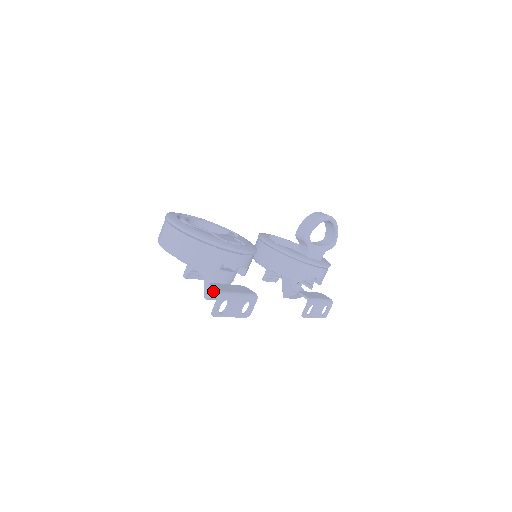
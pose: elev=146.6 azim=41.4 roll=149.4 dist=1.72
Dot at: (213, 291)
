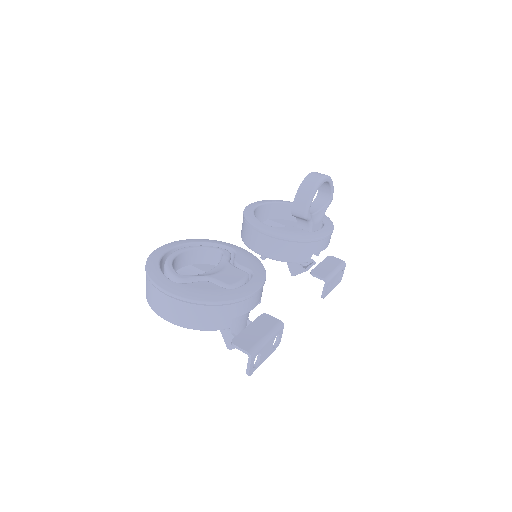
Dot at: occluded
